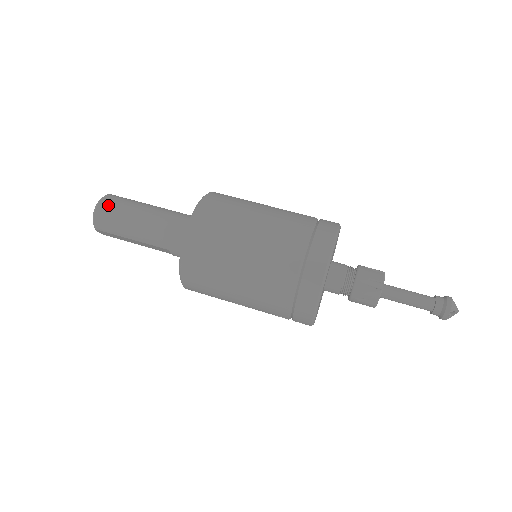
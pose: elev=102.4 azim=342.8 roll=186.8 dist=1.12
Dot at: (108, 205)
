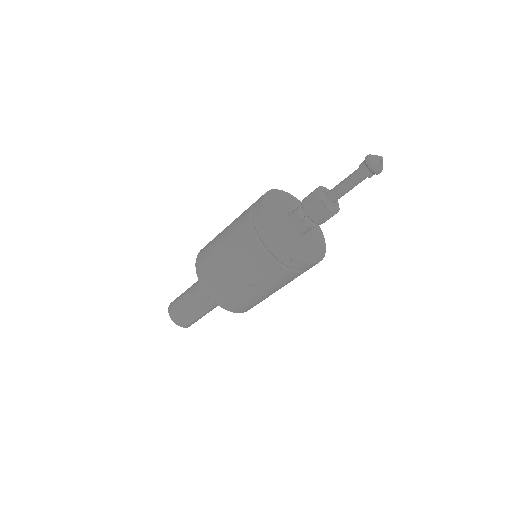
Dot at: (174, 301)
